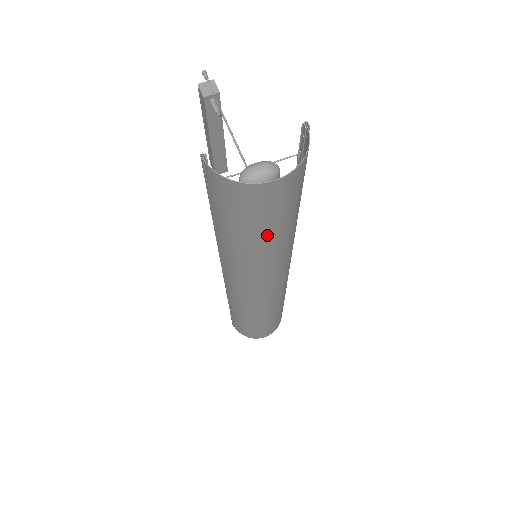
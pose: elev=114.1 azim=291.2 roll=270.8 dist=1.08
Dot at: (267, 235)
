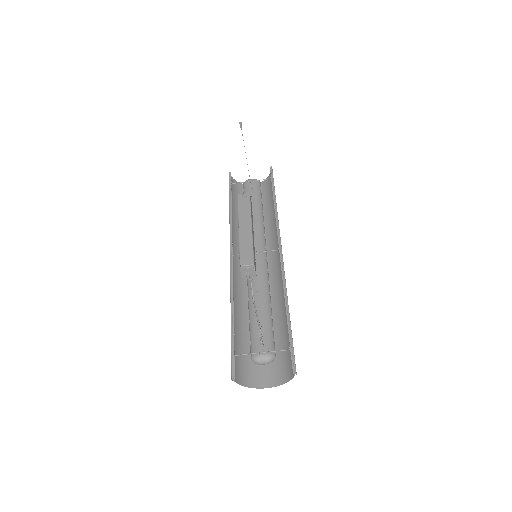
Dot at: occluded
